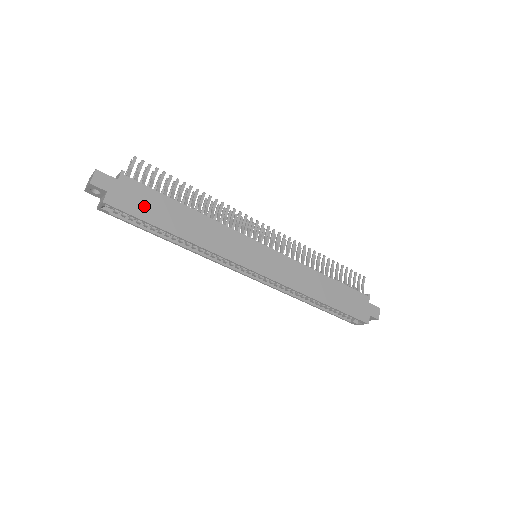
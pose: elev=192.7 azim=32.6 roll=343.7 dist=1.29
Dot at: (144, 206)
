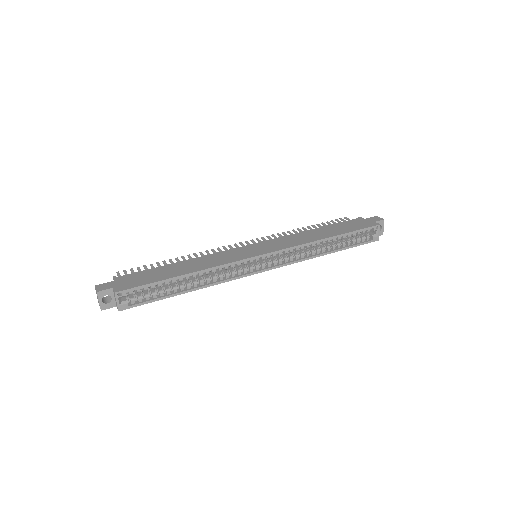
Dot at: (146, 278)
